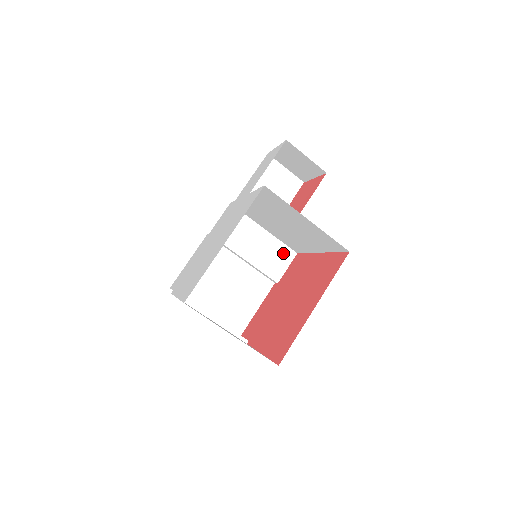
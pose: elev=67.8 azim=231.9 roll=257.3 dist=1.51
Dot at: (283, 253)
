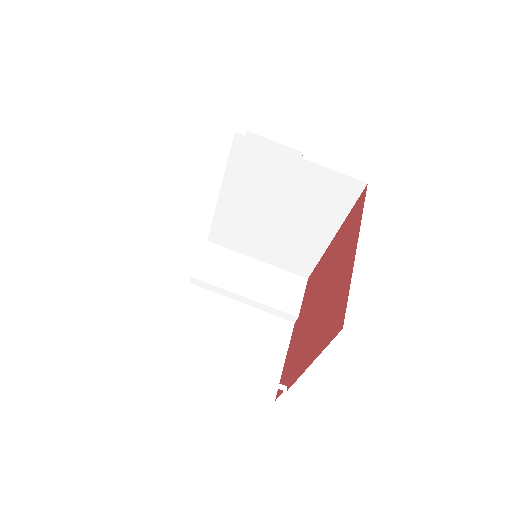
Dot at: (290, 282)
